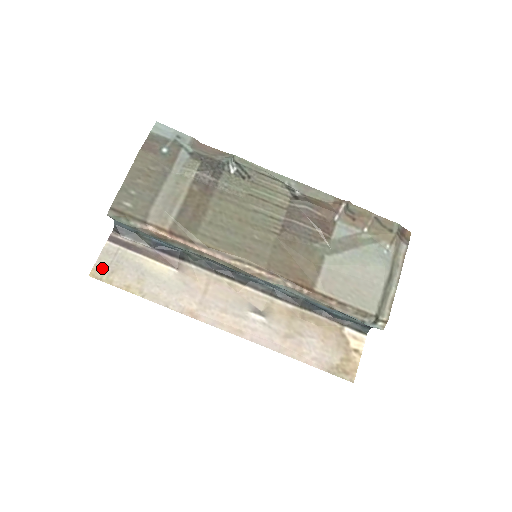
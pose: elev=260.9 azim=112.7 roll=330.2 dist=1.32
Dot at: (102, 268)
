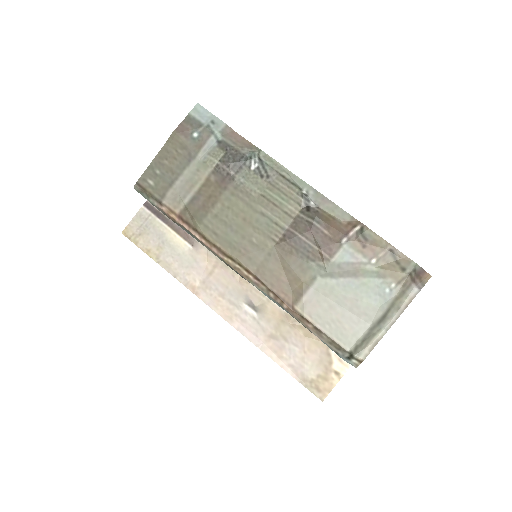
Dot at: (133, 229)
